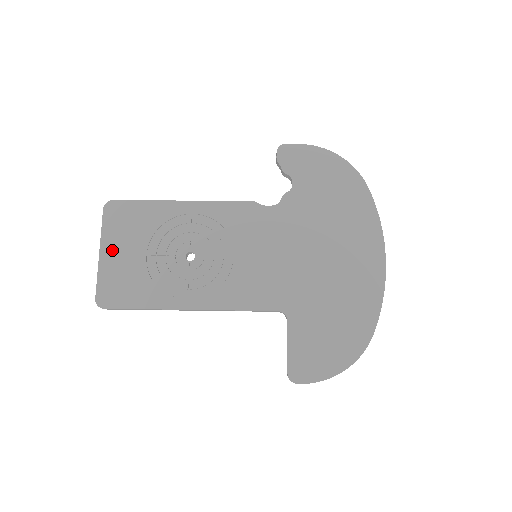
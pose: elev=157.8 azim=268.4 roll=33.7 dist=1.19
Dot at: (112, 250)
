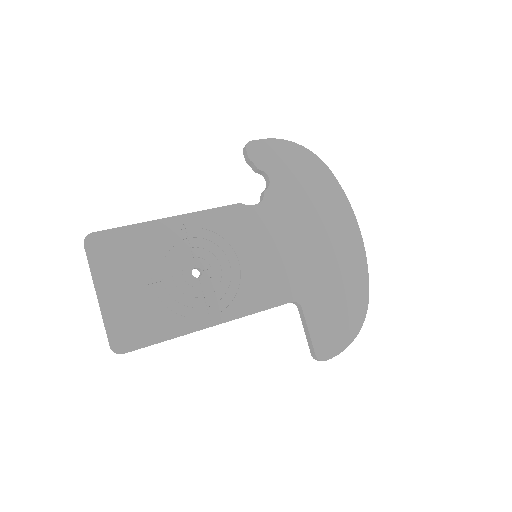
Dot at: (111, 288)
